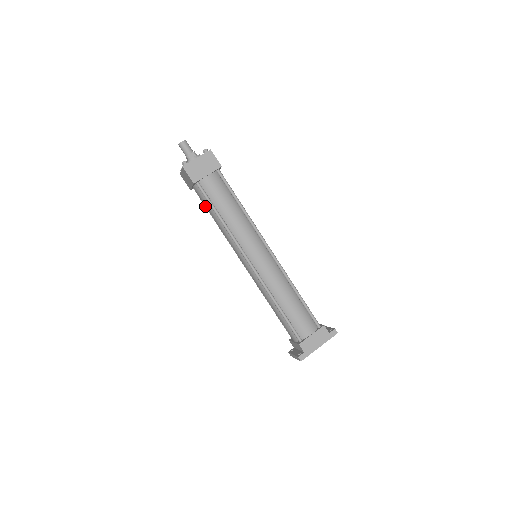
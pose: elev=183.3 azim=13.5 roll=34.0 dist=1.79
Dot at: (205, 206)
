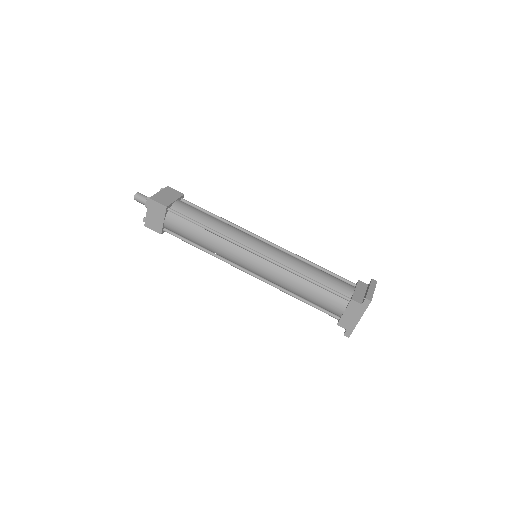
Dot at: occluded
